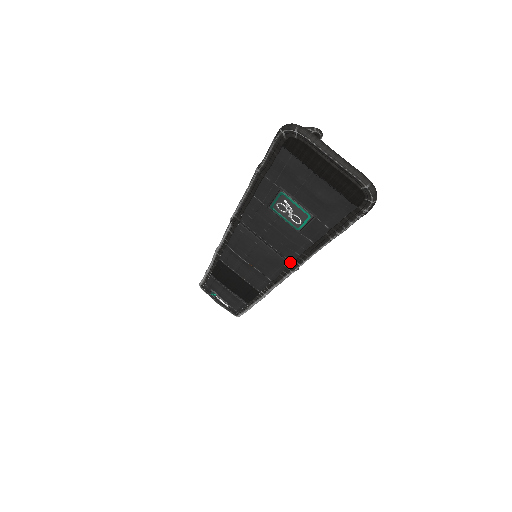
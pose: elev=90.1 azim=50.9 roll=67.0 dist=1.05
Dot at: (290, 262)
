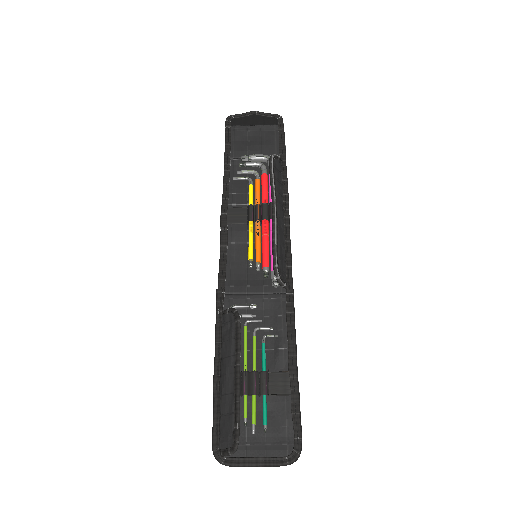
Dot at: (284, 298)
